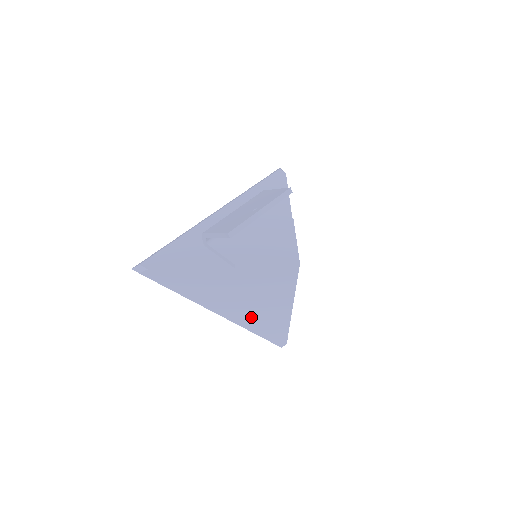
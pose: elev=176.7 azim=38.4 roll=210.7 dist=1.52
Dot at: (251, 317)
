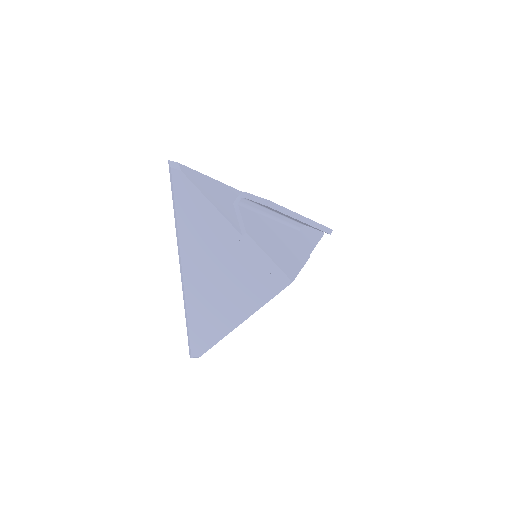
Dot at: (203, 299)
